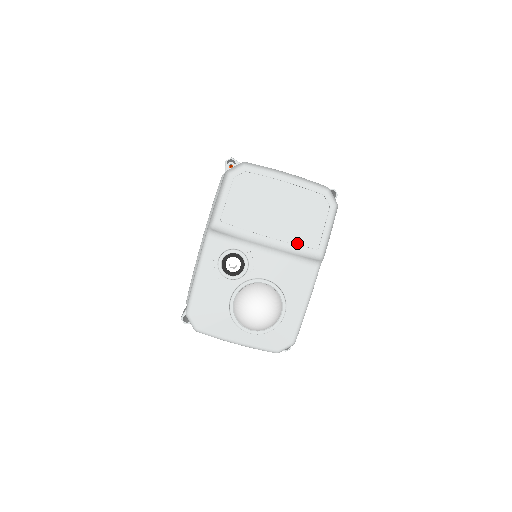
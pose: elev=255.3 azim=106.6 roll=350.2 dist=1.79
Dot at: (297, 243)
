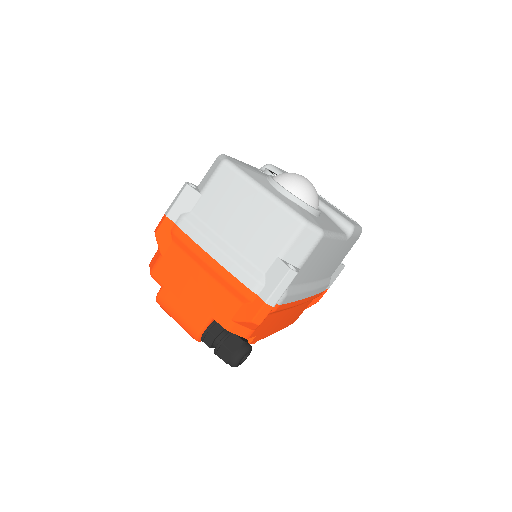
Dot at: occluded
